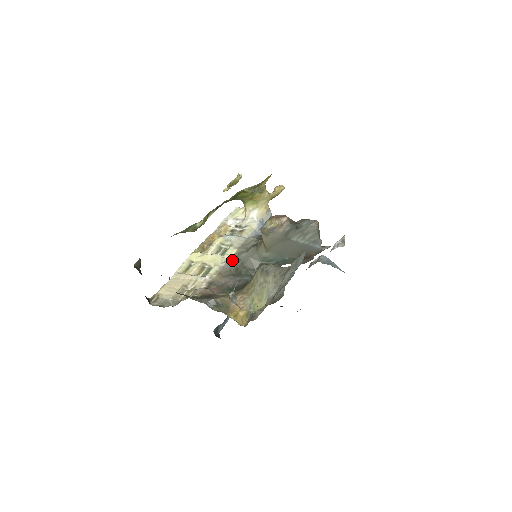
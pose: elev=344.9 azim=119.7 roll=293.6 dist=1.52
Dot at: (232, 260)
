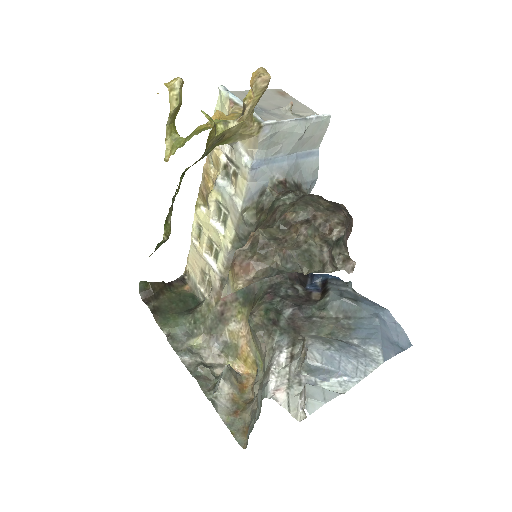
Dot at: (234, 247)
